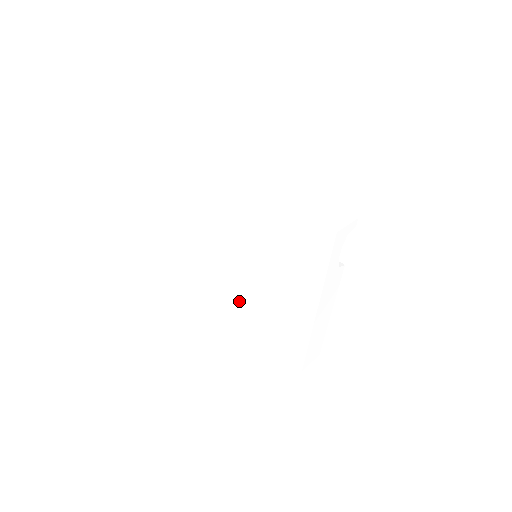
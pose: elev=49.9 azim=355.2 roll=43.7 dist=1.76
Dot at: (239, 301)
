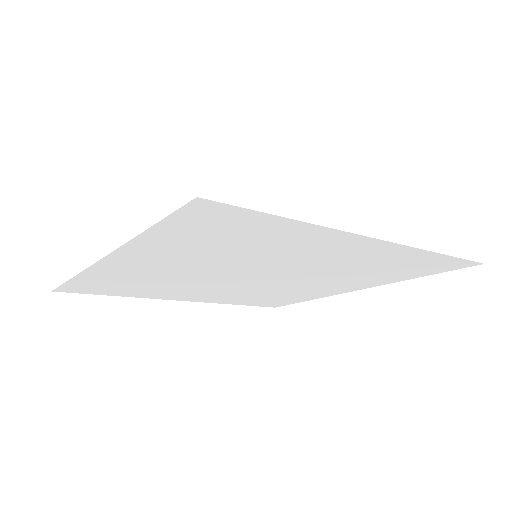
Dot at: (196, 294)
